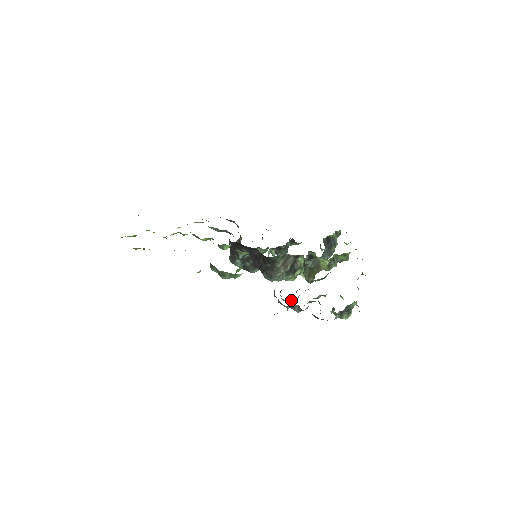
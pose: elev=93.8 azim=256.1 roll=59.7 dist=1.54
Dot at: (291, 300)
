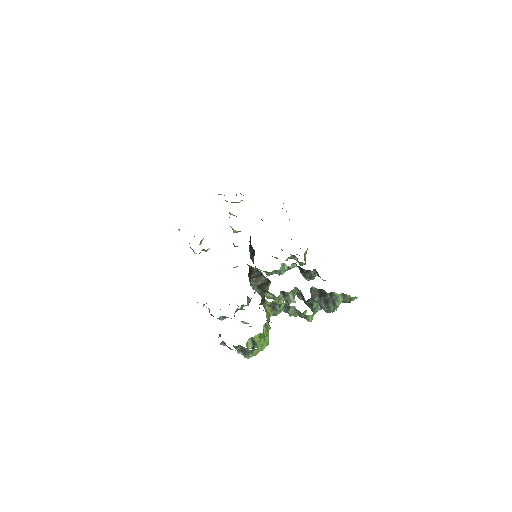
Dot at: occluded
